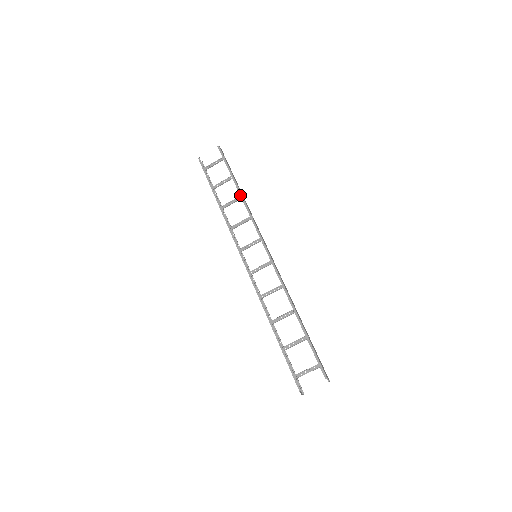
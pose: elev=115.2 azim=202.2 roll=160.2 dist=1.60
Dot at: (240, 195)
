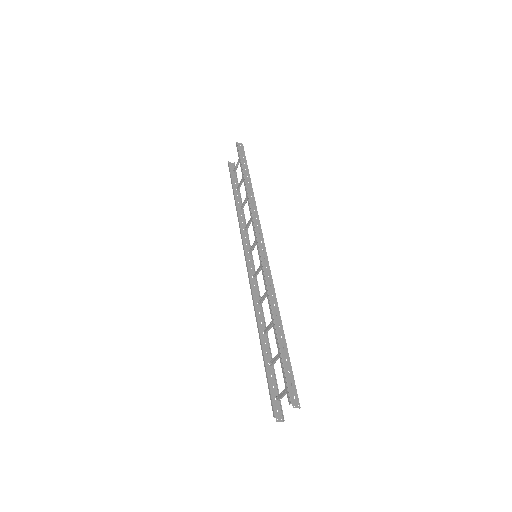
Dot at: occluded
